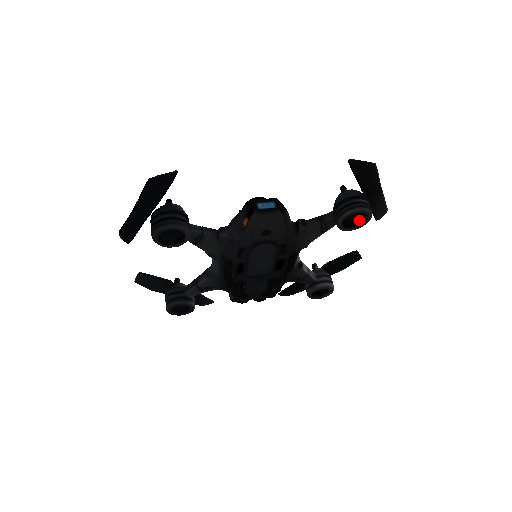
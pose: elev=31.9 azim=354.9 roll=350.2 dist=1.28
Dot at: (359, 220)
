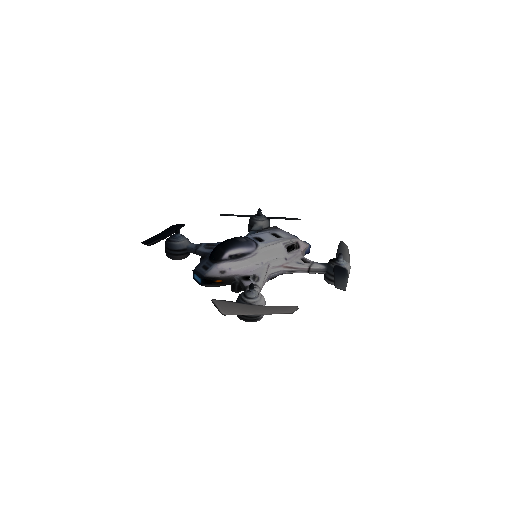
Dot at: occluded
